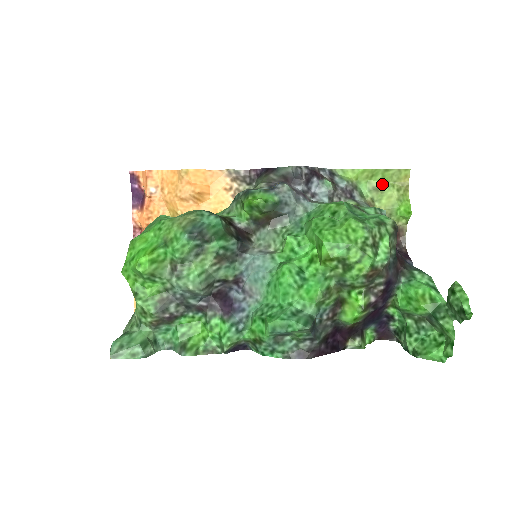
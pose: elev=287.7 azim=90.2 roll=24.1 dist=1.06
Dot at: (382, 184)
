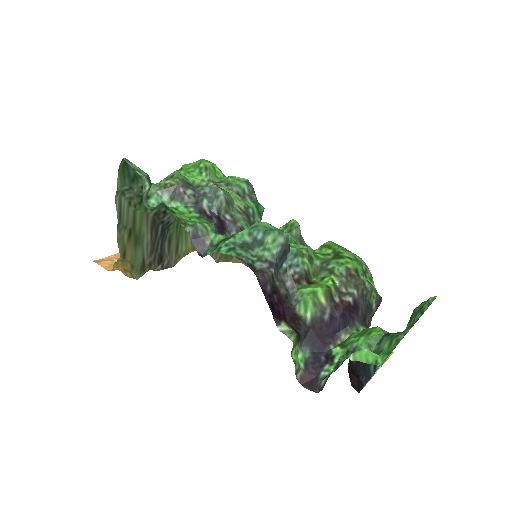
Dot at: occluded
